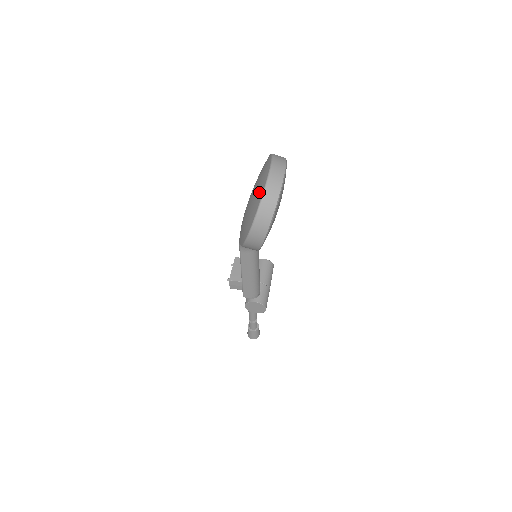
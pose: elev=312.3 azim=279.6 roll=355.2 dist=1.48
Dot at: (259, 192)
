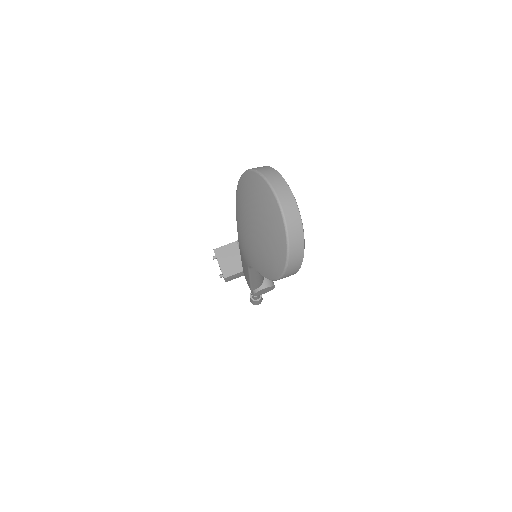
Dot at: (276, 230)
